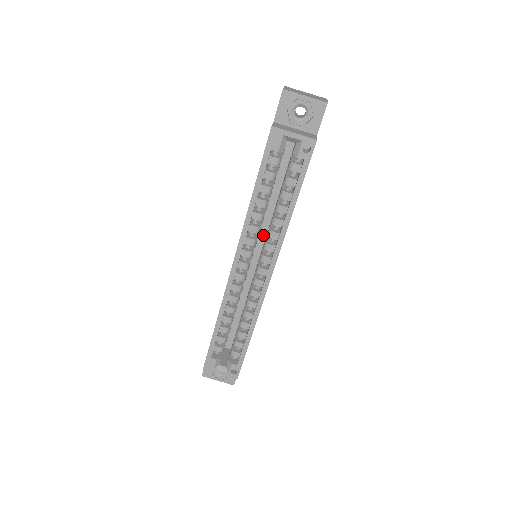
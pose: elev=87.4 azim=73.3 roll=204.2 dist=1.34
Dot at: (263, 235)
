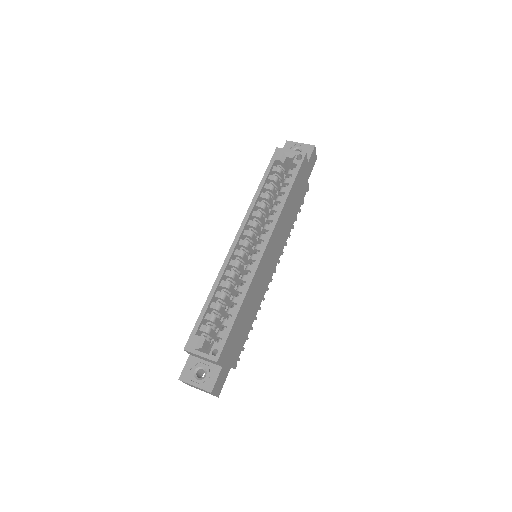
Dot at: occluded
